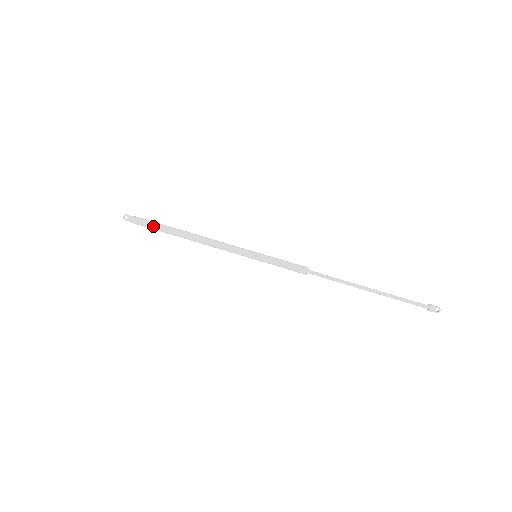
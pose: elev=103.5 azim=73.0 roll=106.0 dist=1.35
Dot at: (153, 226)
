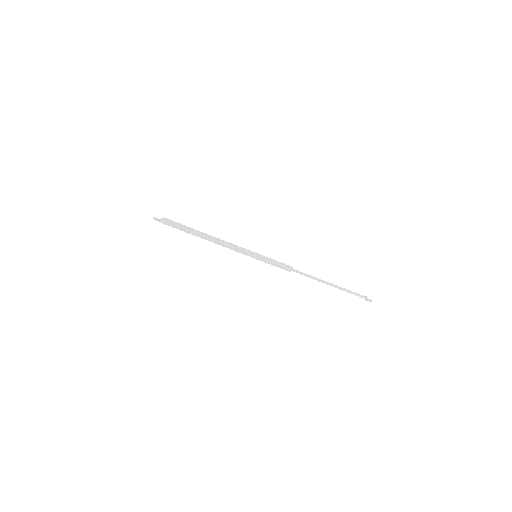
Dot at: occluded
